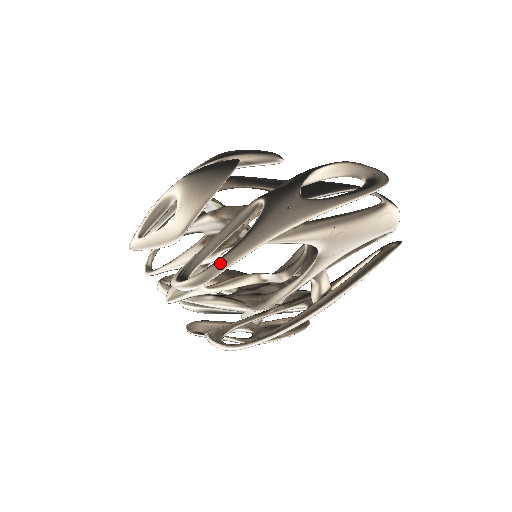
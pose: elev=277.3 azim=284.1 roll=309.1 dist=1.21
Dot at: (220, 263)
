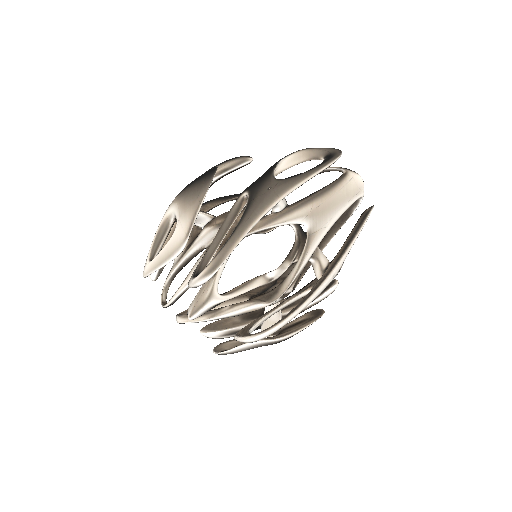
Dot at: (226, 246)
